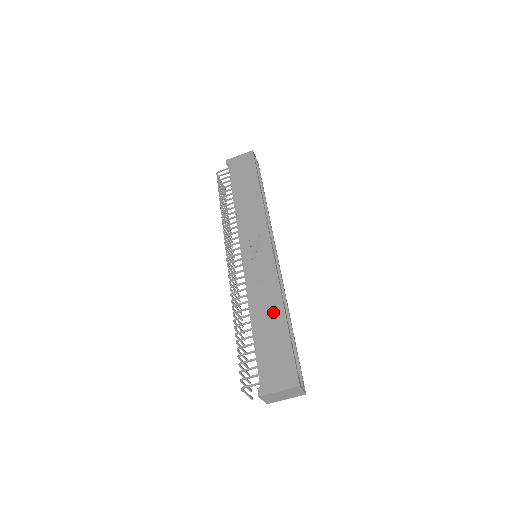
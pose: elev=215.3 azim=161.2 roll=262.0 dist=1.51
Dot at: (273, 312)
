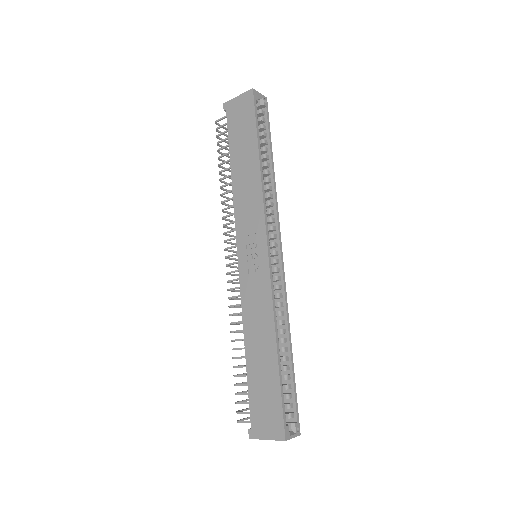
Dot at: (265, 345)
